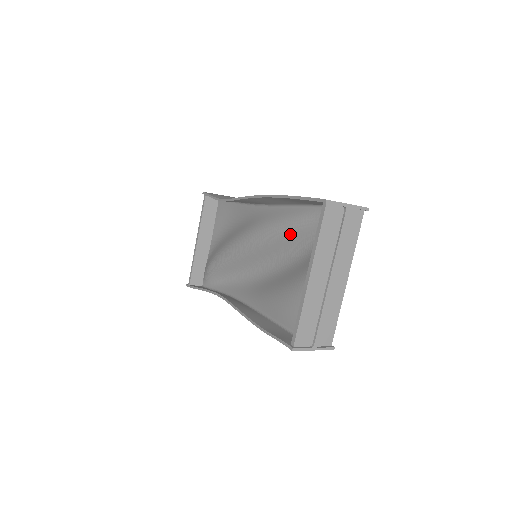
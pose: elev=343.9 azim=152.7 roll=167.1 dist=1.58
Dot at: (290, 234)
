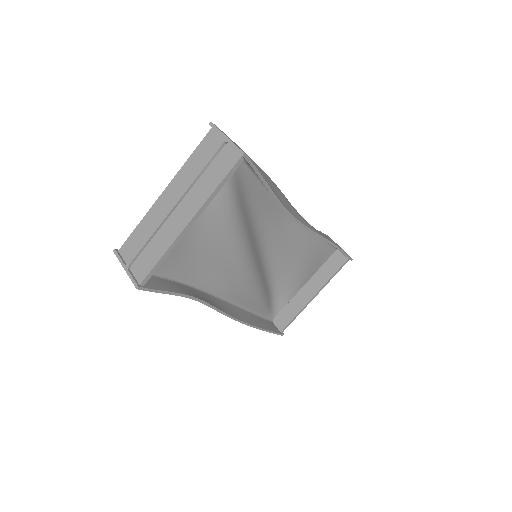
Dot at: (244, 207)
